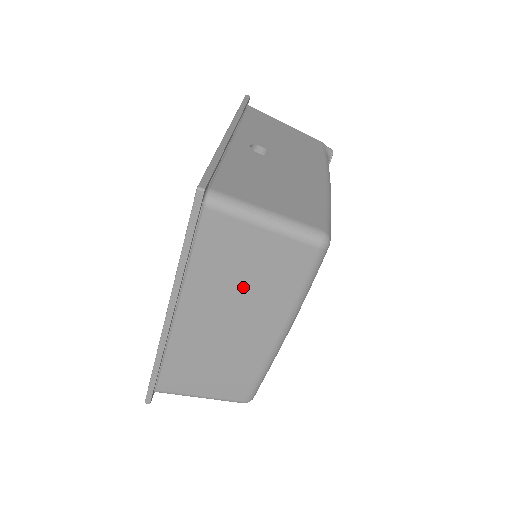
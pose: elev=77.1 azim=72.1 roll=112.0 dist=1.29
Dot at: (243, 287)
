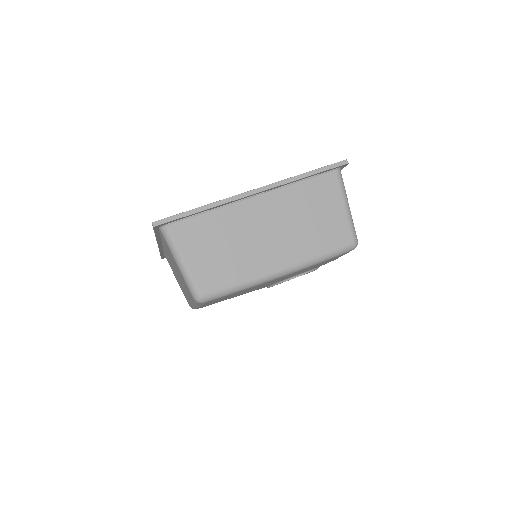
Dot at: (302, 222)
